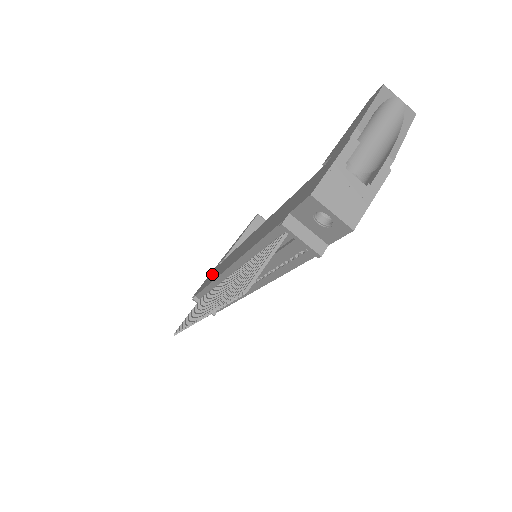
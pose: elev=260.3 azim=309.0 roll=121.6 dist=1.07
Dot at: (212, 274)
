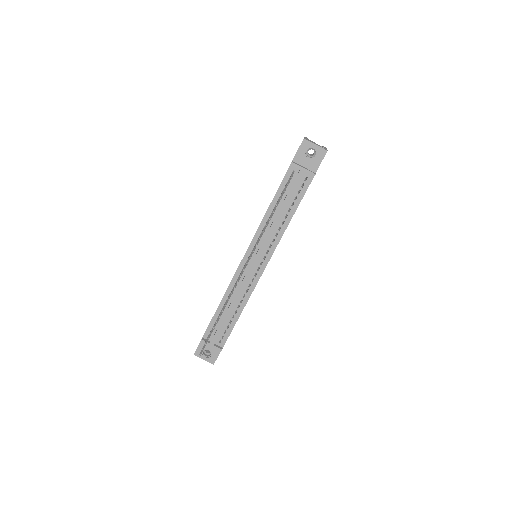
Dot at: occluded
